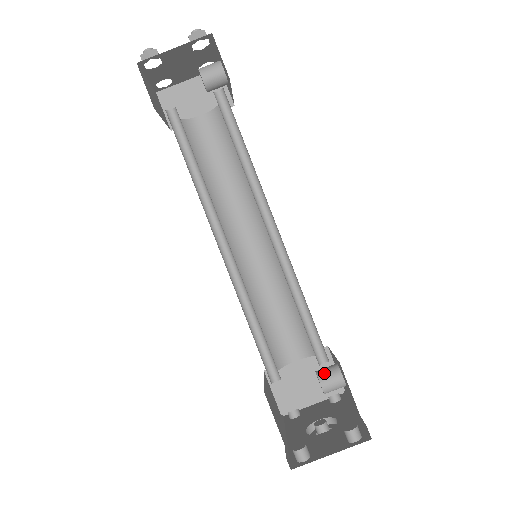
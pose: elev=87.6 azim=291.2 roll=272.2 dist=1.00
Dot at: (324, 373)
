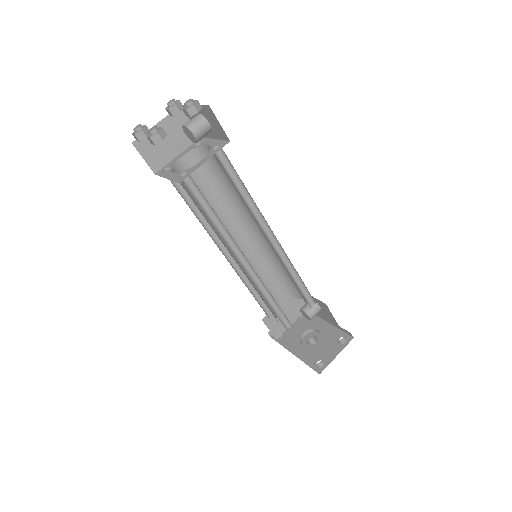
Dot at: (309, 309)
